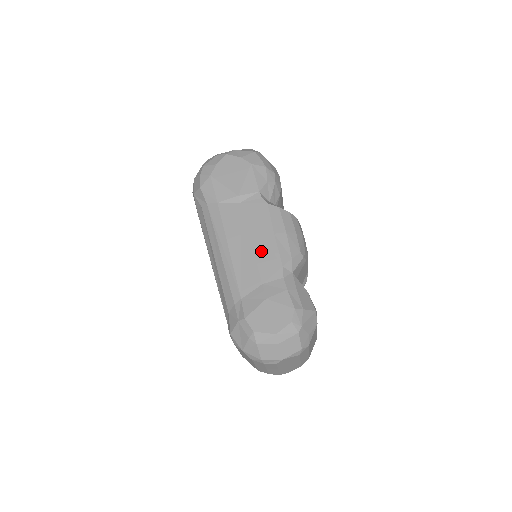
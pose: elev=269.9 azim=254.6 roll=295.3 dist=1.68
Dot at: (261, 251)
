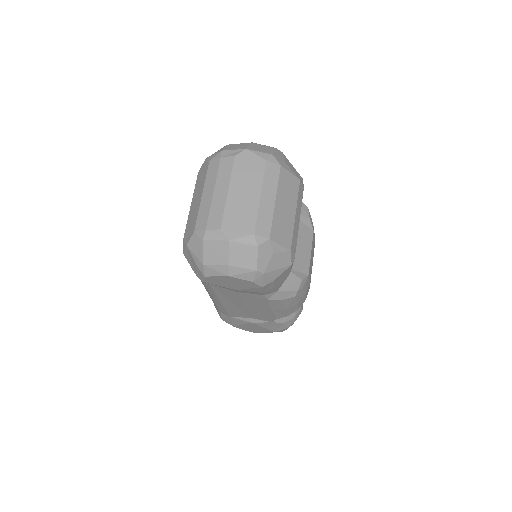
Dot at: occluded
